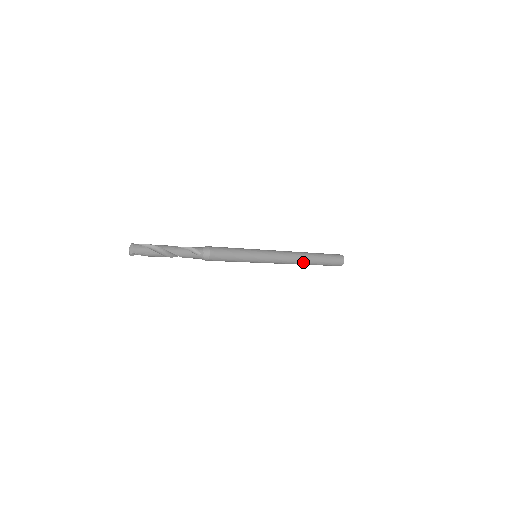
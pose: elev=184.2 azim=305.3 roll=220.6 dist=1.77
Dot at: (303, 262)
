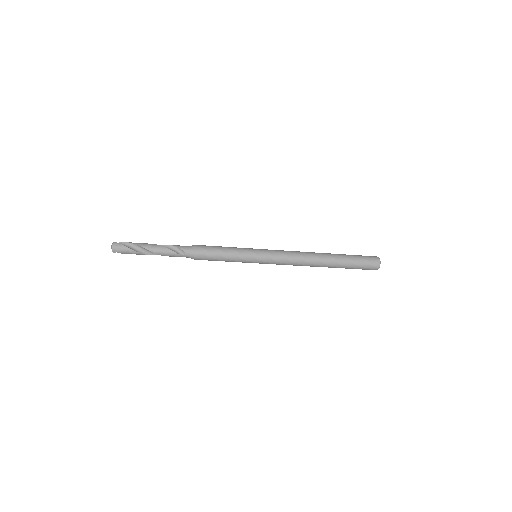
Dot at: (317, 265)
